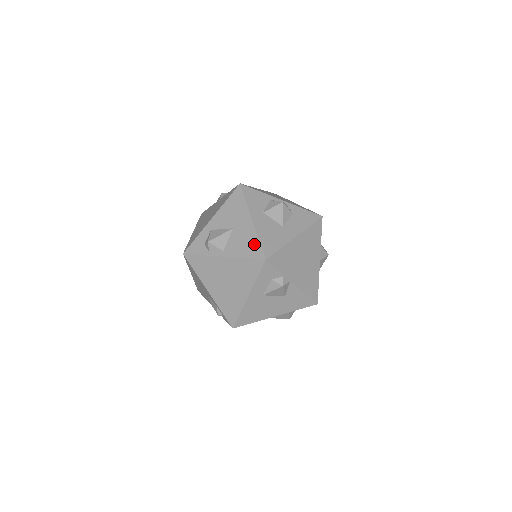
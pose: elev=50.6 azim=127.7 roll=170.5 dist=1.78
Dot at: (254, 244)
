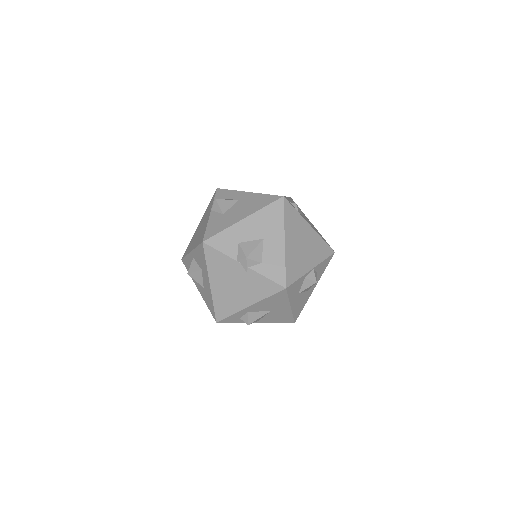
Dot at: (288, 318)
